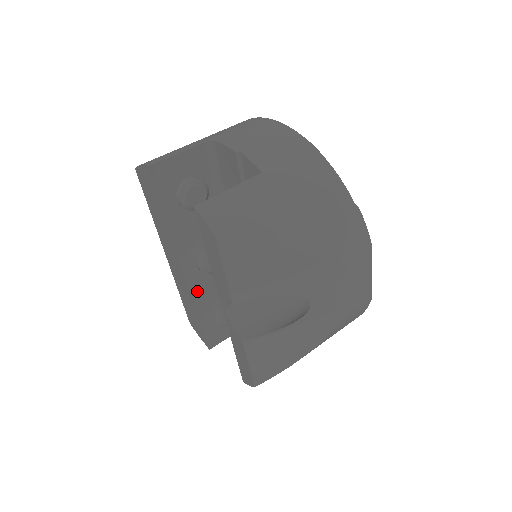
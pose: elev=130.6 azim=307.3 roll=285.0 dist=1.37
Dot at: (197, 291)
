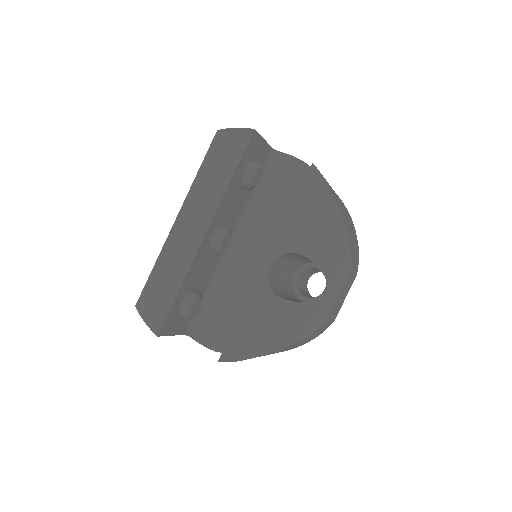
Dot at: (196, 261)
